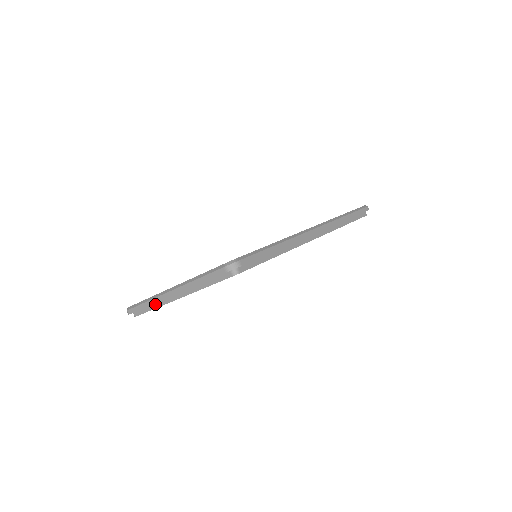
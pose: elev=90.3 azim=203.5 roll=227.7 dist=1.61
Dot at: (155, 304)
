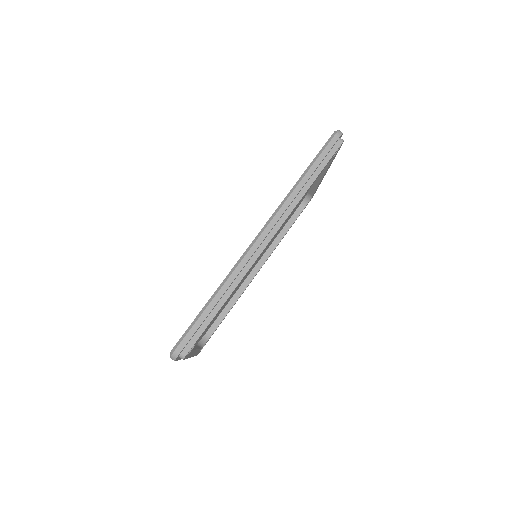
Dot at: occluded
